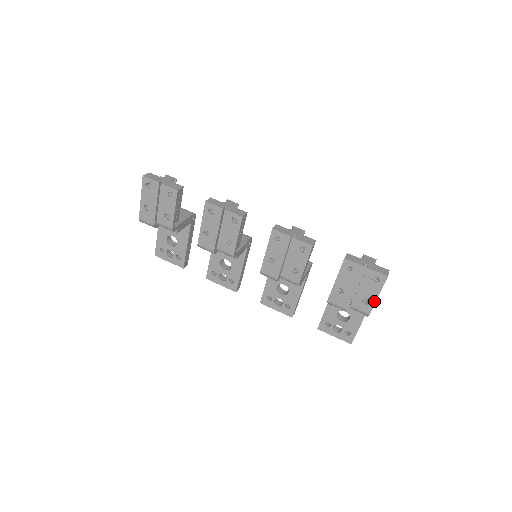
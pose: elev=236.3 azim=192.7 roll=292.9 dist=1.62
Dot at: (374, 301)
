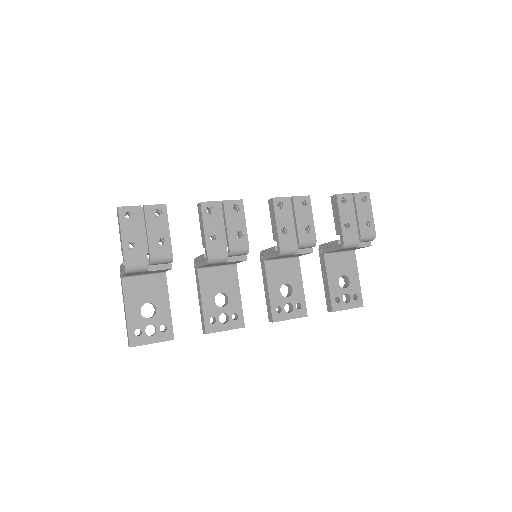
Dot at: (372, 220)
